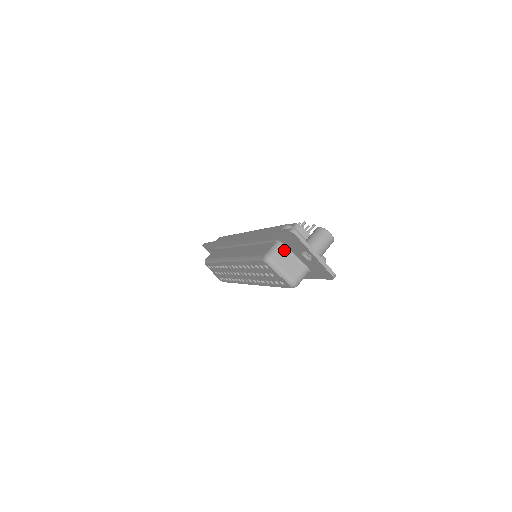
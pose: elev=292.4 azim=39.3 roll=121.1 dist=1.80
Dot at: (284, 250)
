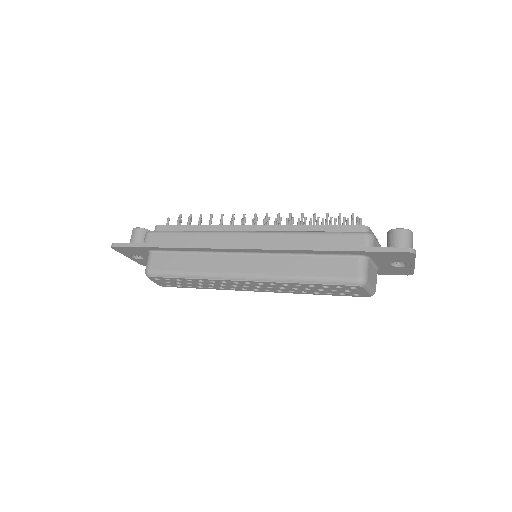
Dot at: (369, 264)
